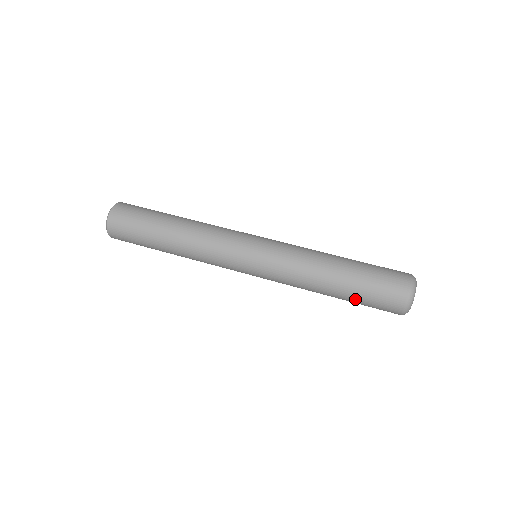
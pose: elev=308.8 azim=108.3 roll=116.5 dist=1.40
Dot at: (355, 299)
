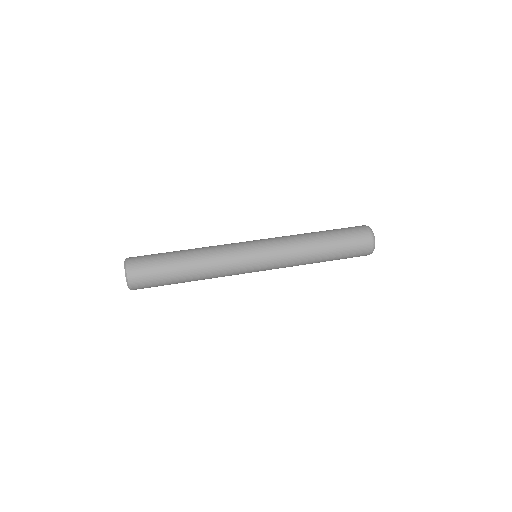
Dot at: occluded
